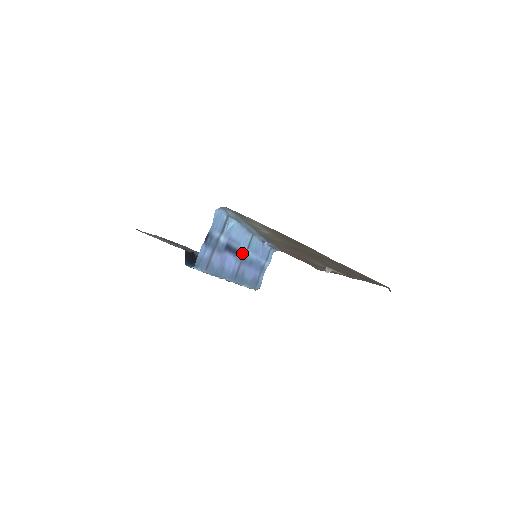
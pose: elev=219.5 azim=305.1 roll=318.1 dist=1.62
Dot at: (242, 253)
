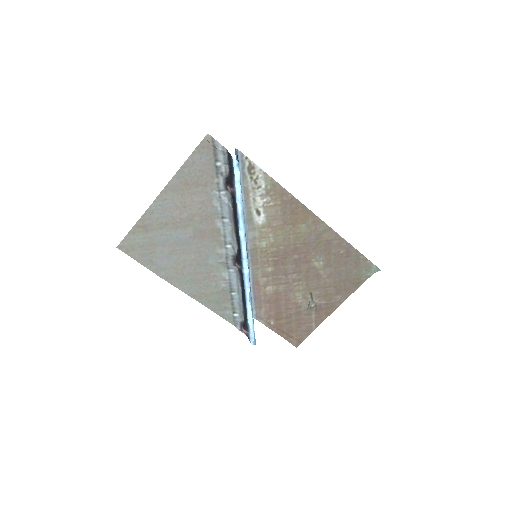
Dot at: occluded
